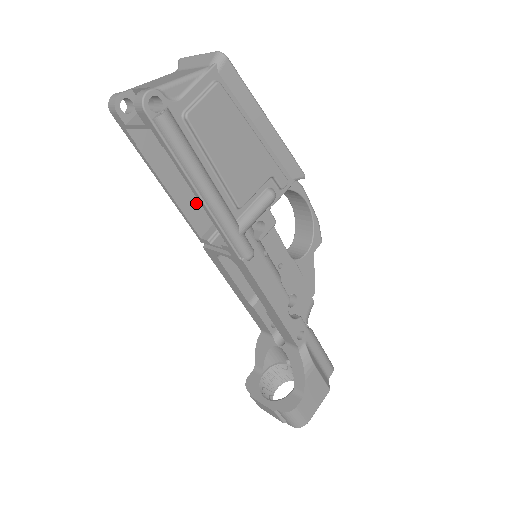
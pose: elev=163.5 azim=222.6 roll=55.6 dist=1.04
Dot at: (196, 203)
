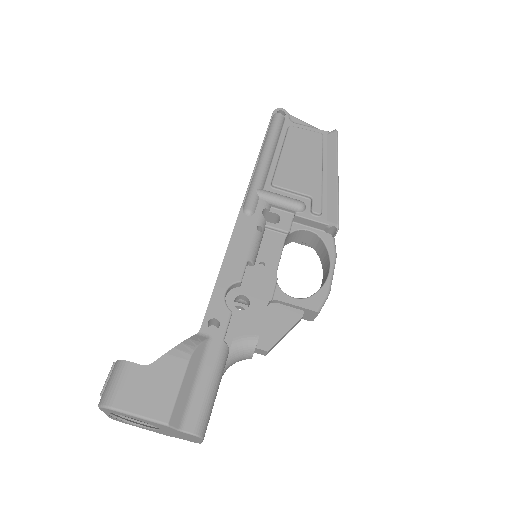
Dot at: occluded
